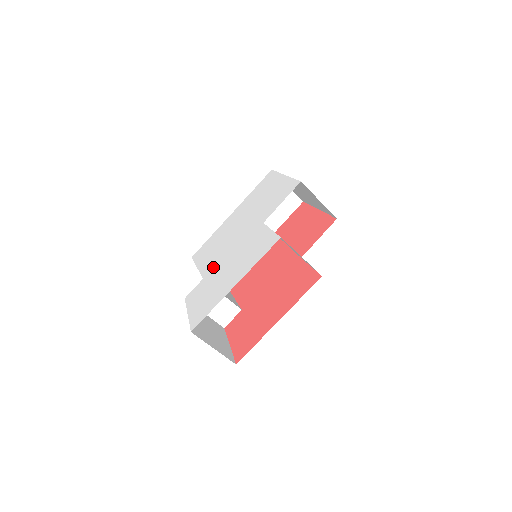
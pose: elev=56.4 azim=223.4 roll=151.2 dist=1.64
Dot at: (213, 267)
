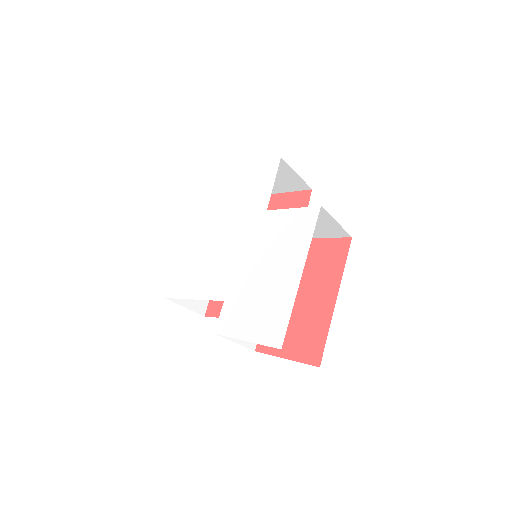
Dot at: (229, 283)
